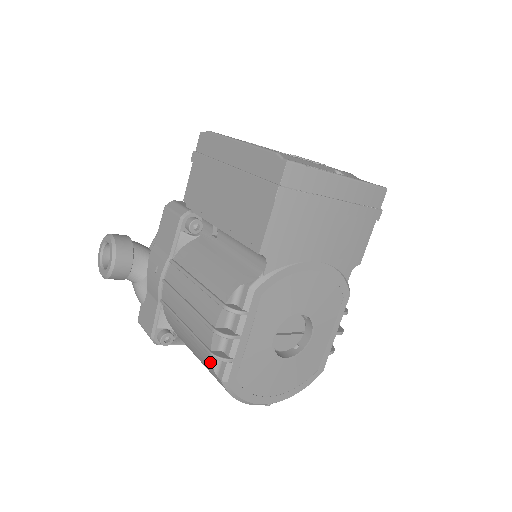
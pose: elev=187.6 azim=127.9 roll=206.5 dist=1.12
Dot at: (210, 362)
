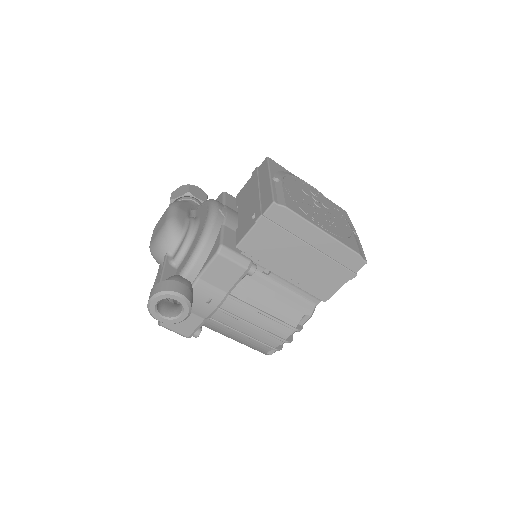
Dot at: (267, 350)
